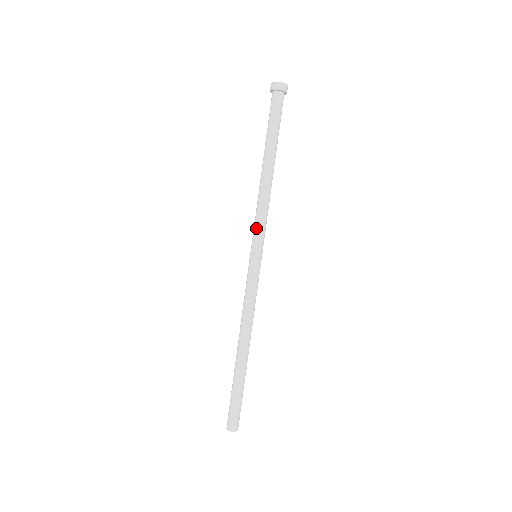
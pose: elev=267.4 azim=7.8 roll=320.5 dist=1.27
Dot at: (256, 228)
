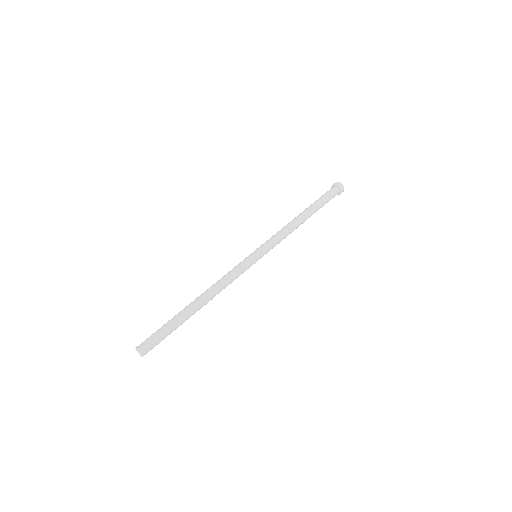
Dot at: (271, 240)
